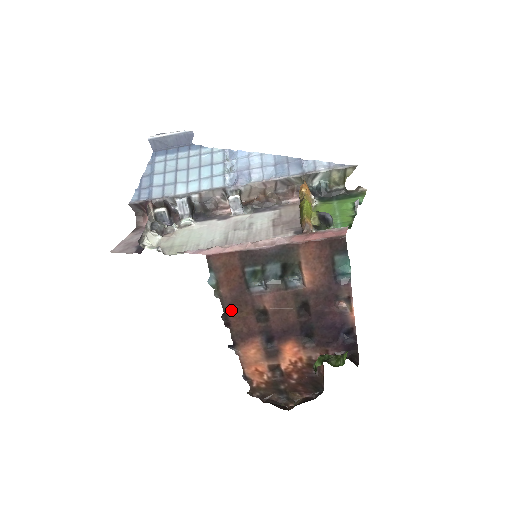
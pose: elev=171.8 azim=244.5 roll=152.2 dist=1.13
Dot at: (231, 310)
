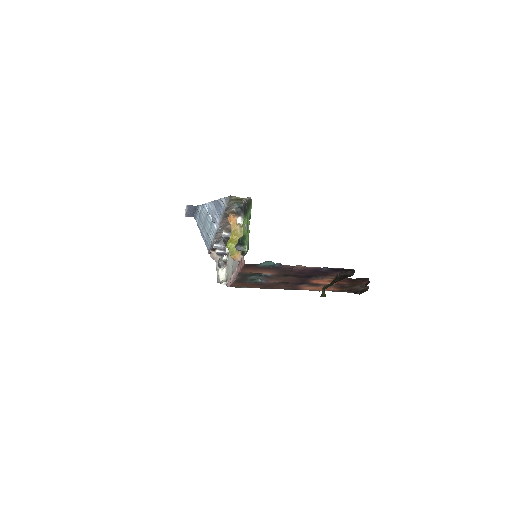
Dot at: (271, 288)
